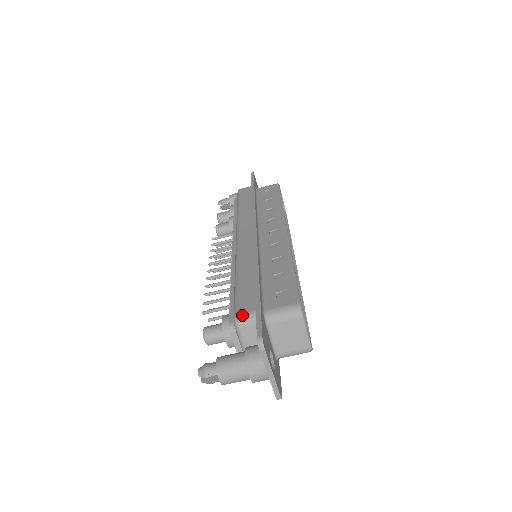
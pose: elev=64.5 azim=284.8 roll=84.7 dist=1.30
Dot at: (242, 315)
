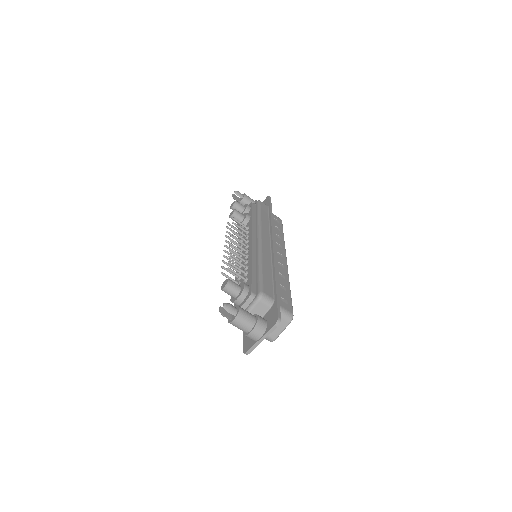
Dot at: (266, 295)
